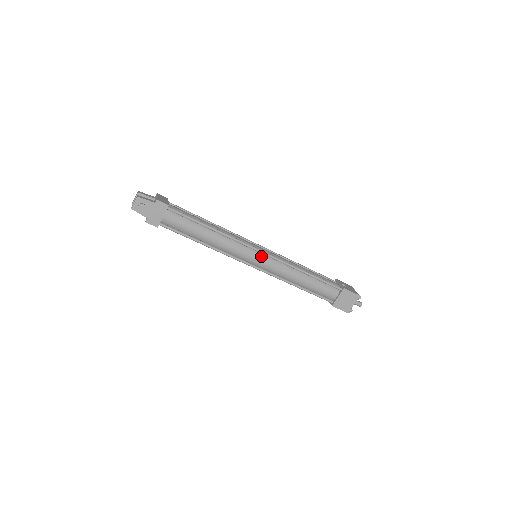
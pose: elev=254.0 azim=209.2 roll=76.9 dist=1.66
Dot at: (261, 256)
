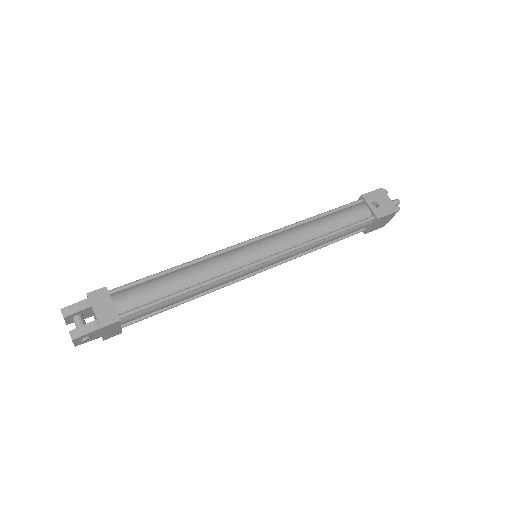
Dot at: (265, 263)
